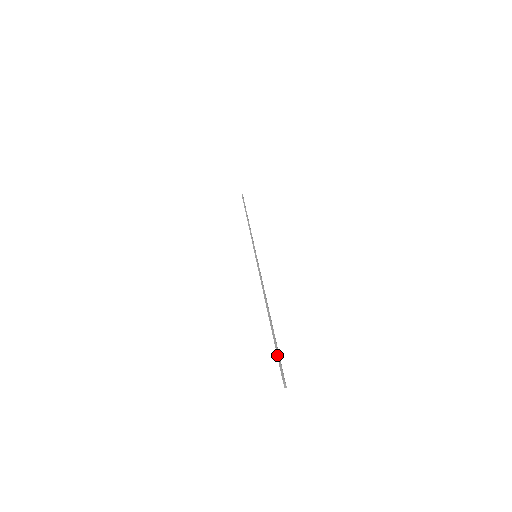
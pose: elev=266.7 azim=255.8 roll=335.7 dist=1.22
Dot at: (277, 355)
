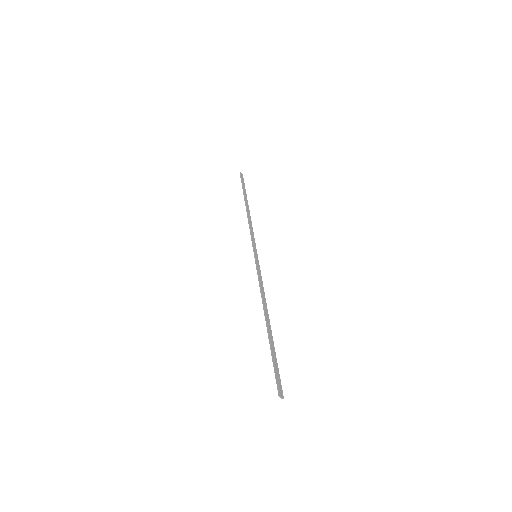
Dot at: (274, 371)
